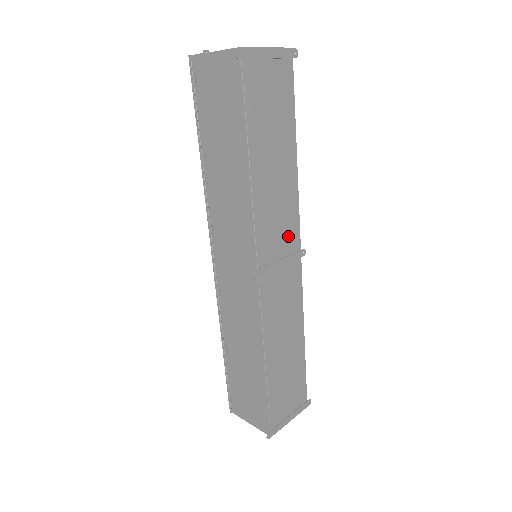
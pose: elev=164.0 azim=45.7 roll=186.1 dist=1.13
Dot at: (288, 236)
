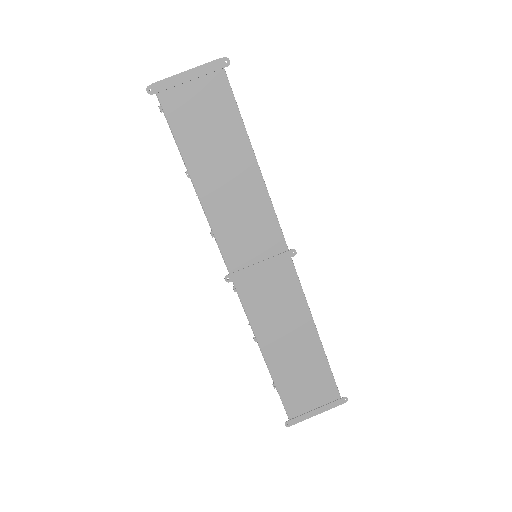
Dot at: (265, 239)
